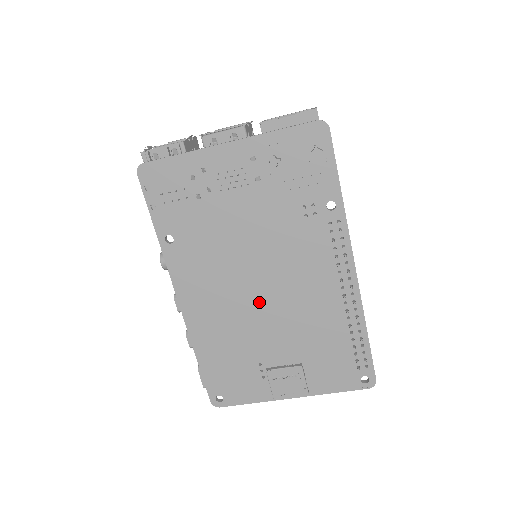
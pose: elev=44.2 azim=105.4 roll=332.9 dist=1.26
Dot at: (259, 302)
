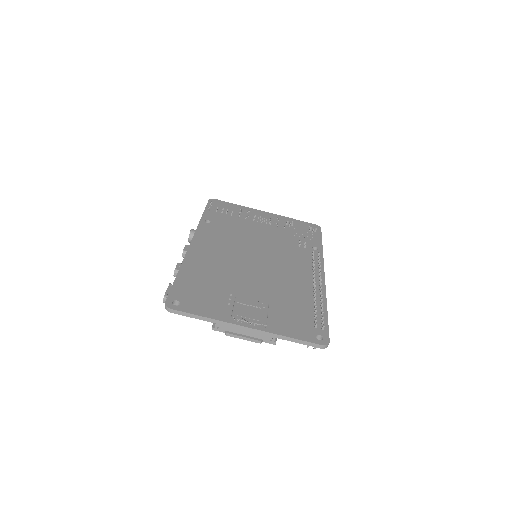
Dot at: (251, 265)
